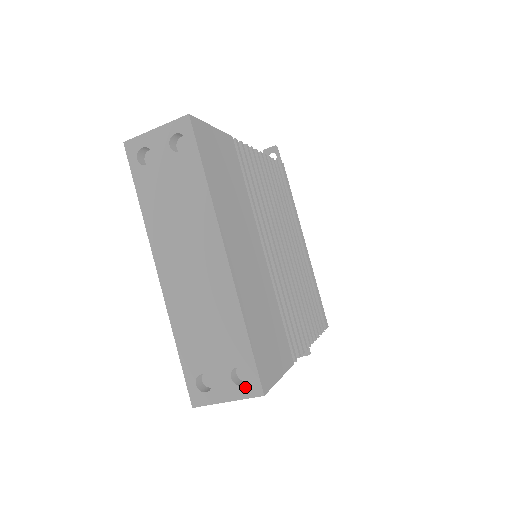
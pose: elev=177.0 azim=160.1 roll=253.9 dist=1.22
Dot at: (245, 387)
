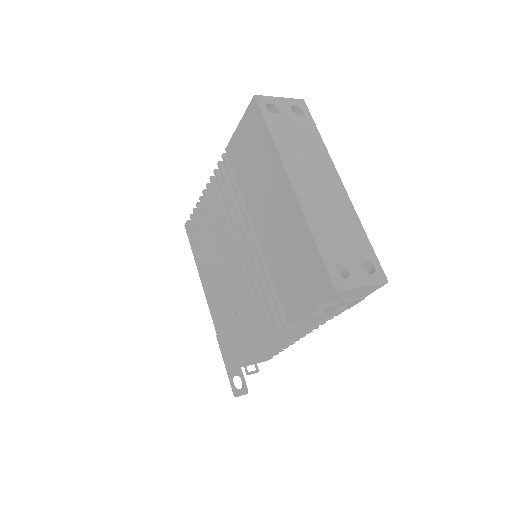
Dot at: (374, 275)
